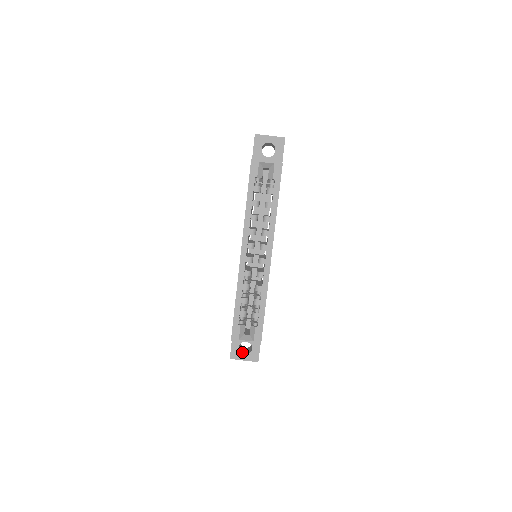
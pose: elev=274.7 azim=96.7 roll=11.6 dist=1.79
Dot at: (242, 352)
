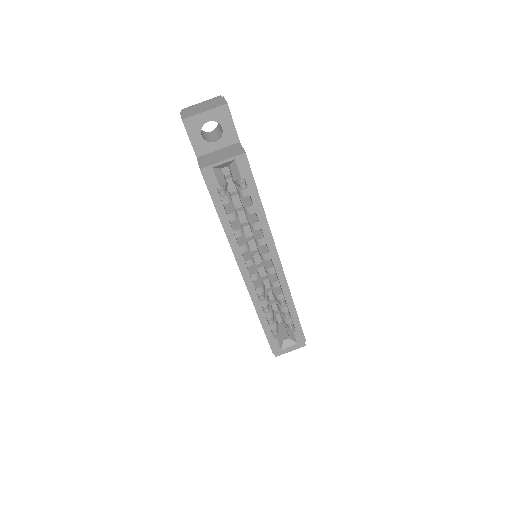
Dot at: occluded
